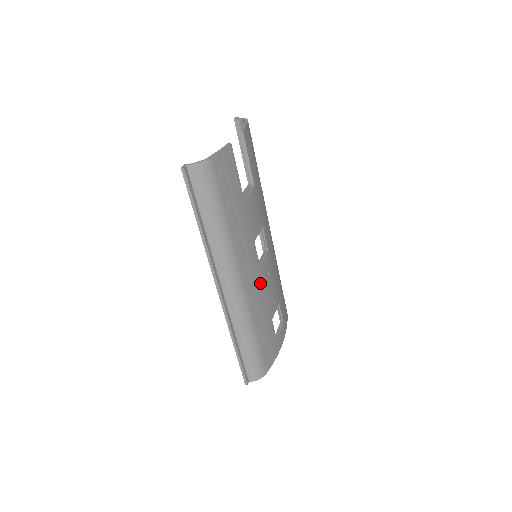
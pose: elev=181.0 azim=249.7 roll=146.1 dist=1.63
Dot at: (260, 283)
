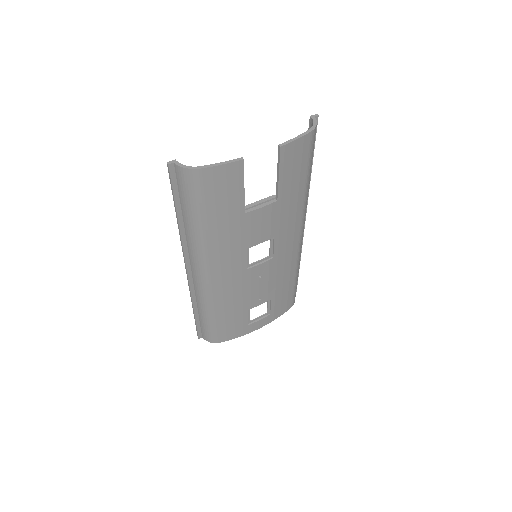
Dot at: (240, 281)
